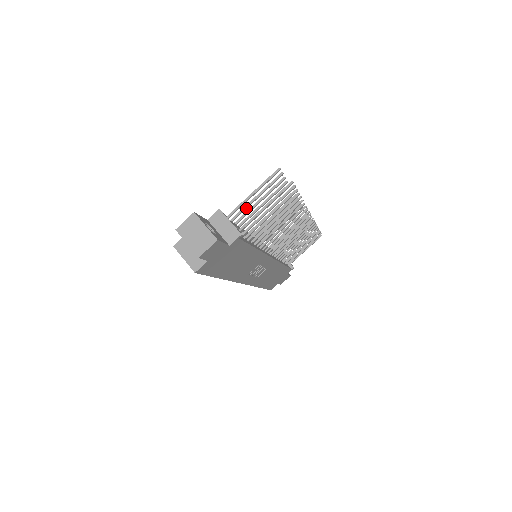
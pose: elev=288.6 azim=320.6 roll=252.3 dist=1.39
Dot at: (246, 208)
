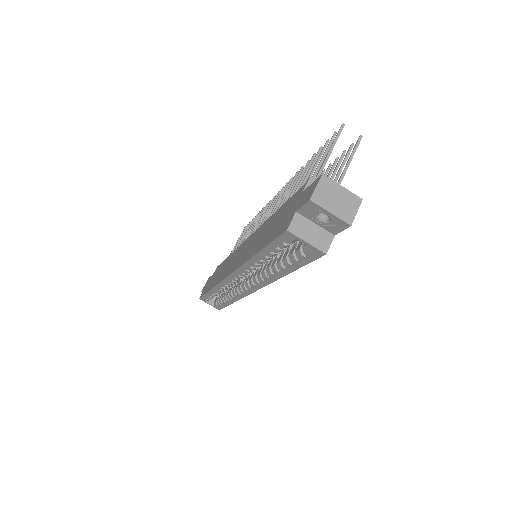
Dot at: (314, 177)
